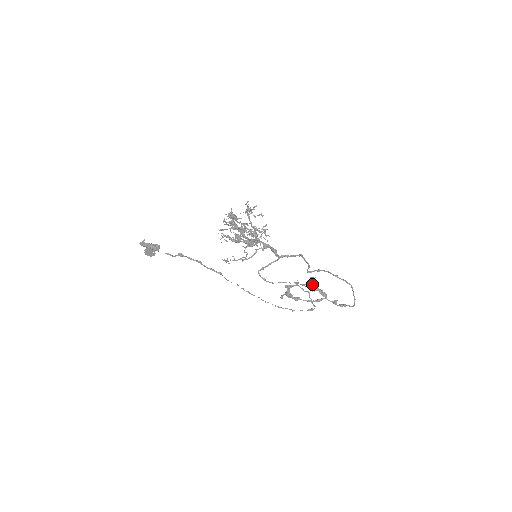
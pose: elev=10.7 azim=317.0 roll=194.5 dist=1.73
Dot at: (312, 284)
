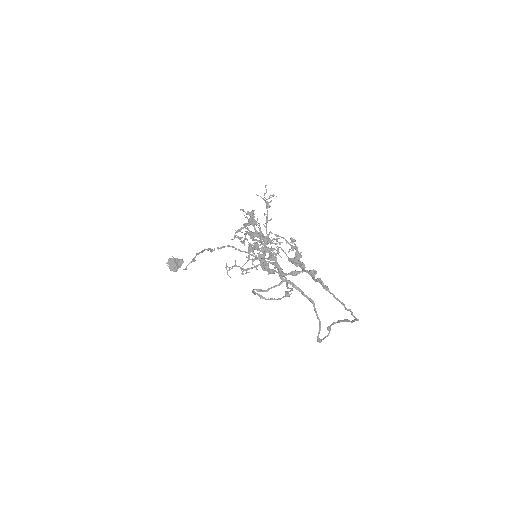
Dot at: (294, 258)
